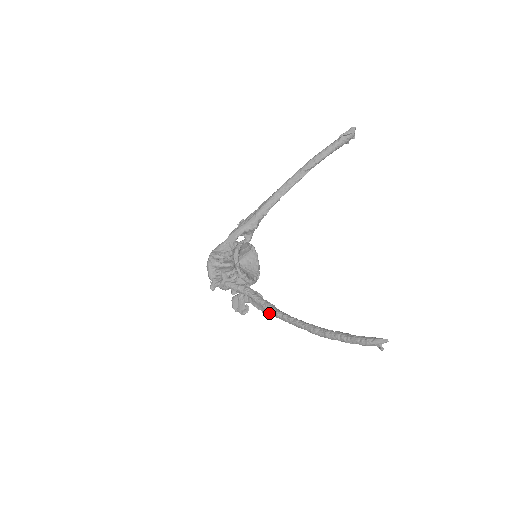
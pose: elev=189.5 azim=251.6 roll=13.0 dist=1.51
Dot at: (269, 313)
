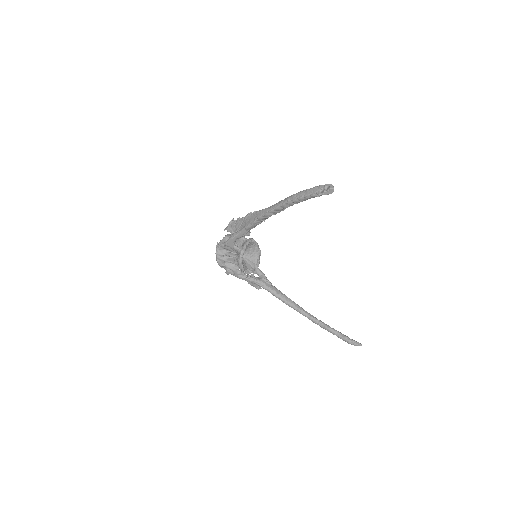
Dot at: (278, 298)
